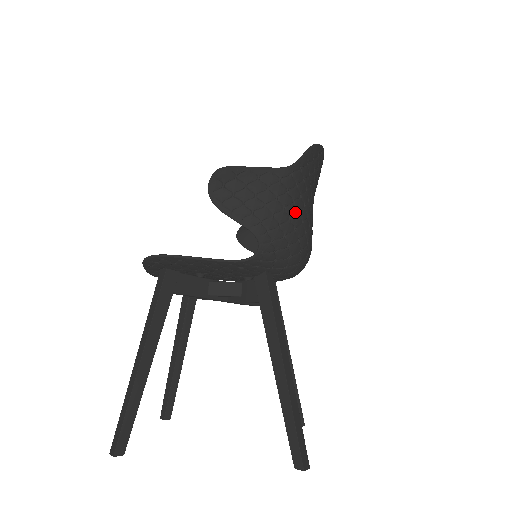
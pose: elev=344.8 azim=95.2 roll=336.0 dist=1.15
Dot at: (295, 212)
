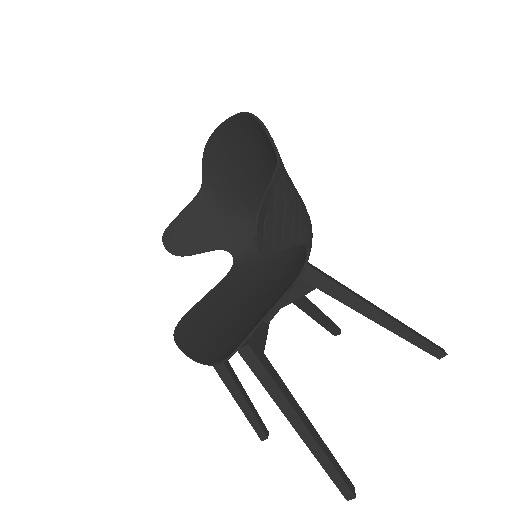
Dot at: occluded
